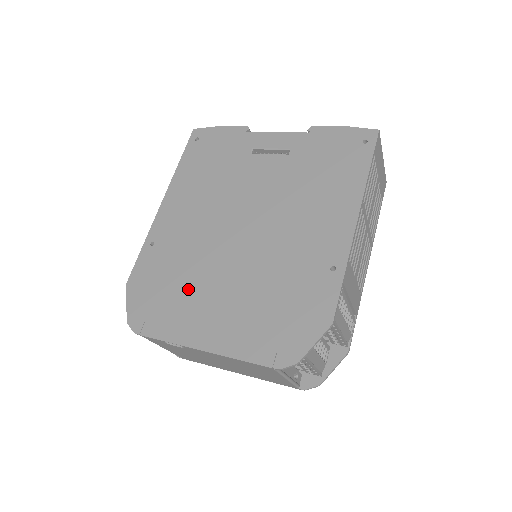
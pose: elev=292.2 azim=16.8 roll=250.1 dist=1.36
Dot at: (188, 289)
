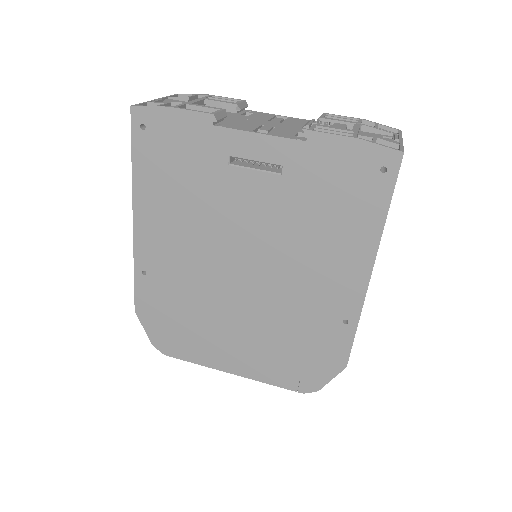
Dot at: (202, 324)
